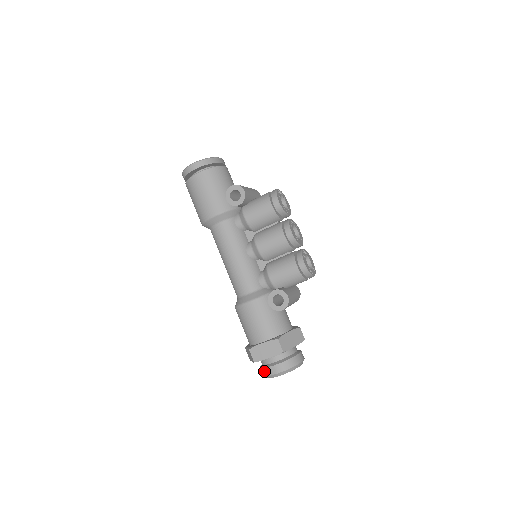
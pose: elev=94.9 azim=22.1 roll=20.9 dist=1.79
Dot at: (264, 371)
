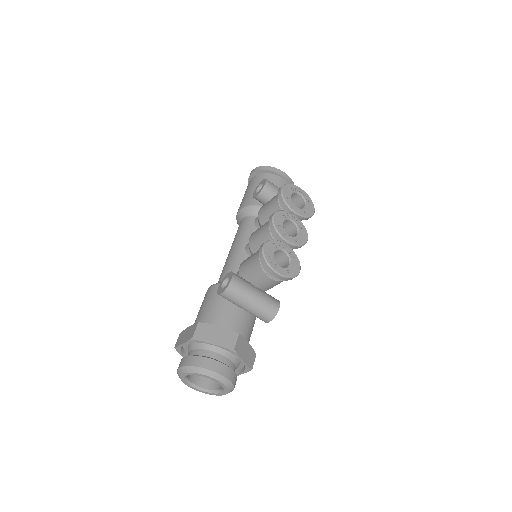
Dot at: occluded
